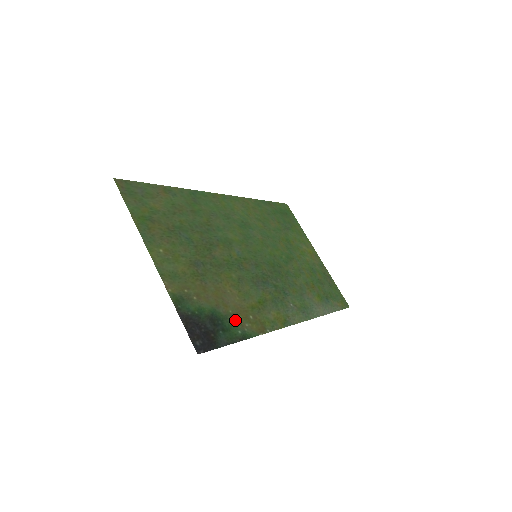
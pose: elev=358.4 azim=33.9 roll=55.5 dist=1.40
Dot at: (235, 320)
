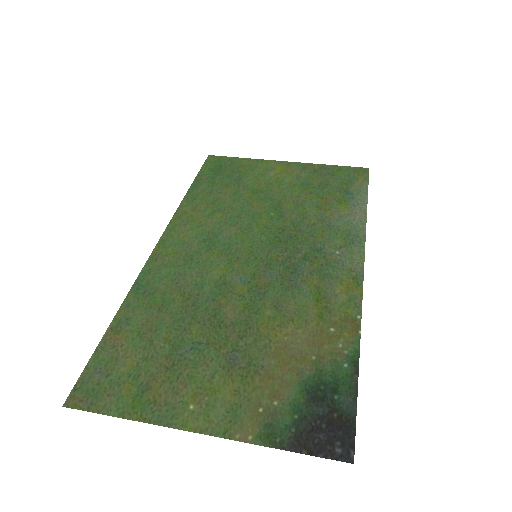
Dot at: (327, 360)
